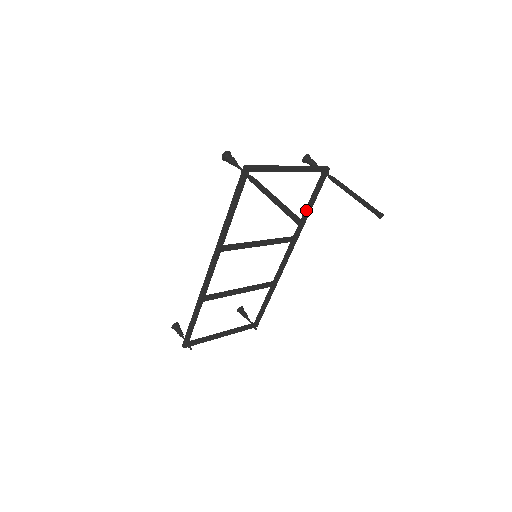
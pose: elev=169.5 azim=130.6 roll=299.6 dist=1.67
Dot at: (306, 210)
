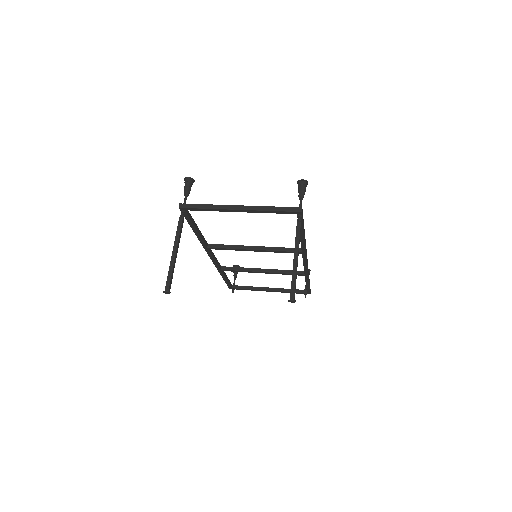
Dot at: (300, 235)
